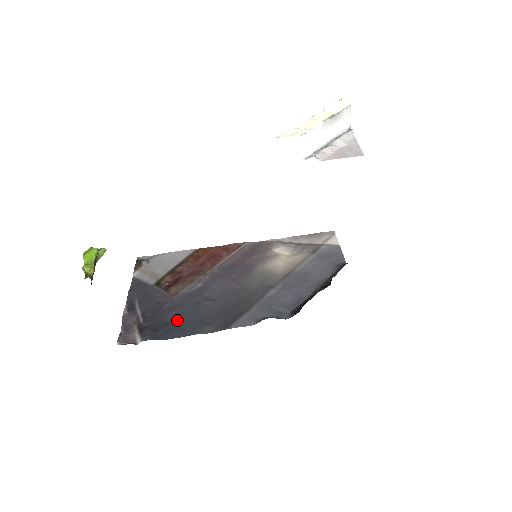
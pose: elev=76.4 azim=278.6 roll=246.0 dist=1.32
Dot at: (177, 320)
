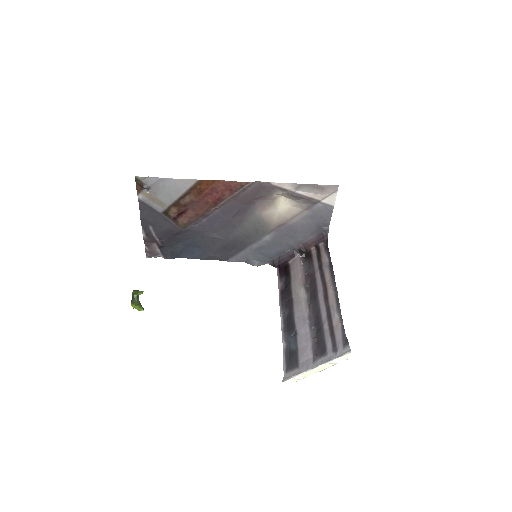
Dot at: (188, 245)
